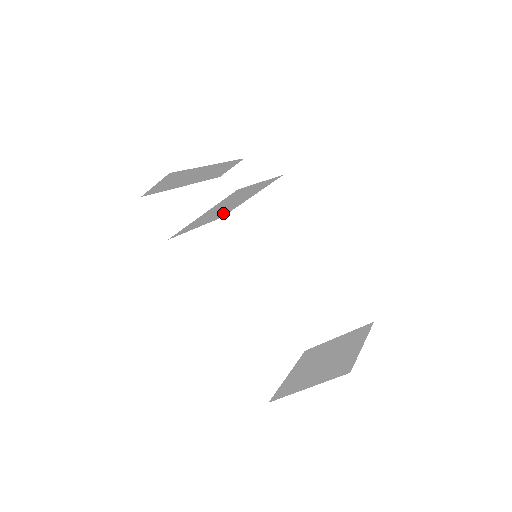
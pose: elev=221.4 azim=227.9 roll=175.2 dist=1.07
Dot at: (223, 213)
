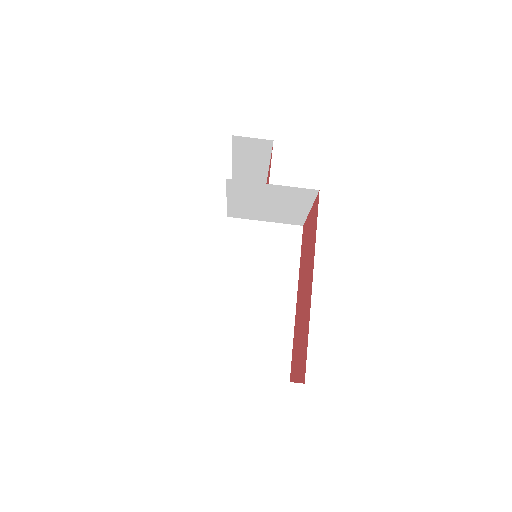
Dot at: (243, 211)
